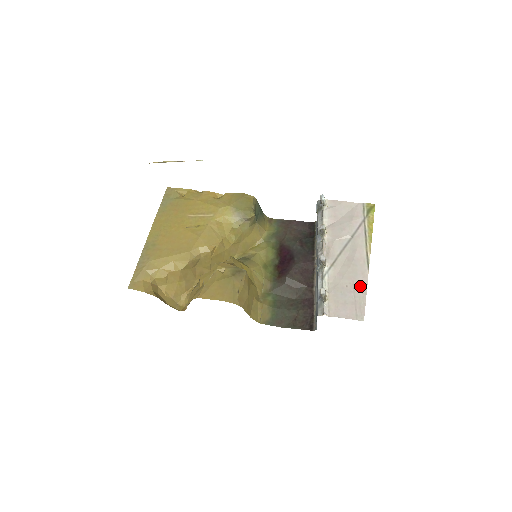
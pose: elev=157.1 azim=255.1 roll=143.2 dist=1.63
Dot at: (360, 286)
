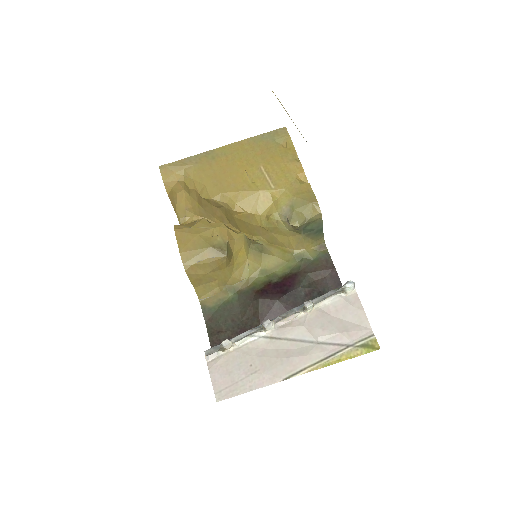
Dot at: (257, 380)
